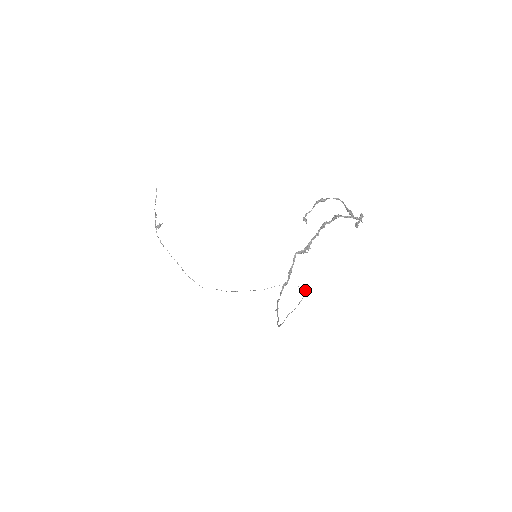
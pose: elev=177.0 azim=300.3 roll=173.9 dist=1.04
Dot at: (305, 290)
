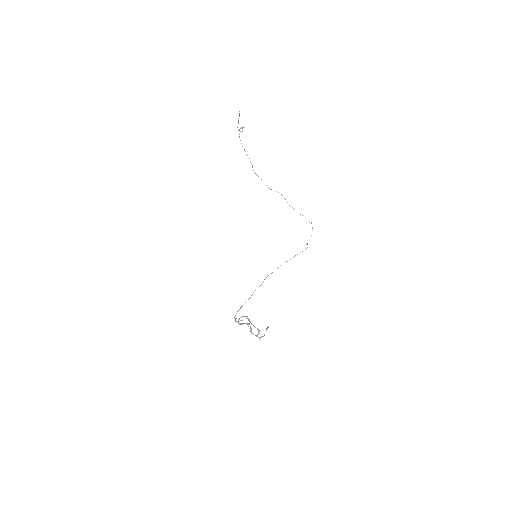
Dot at: occluded
